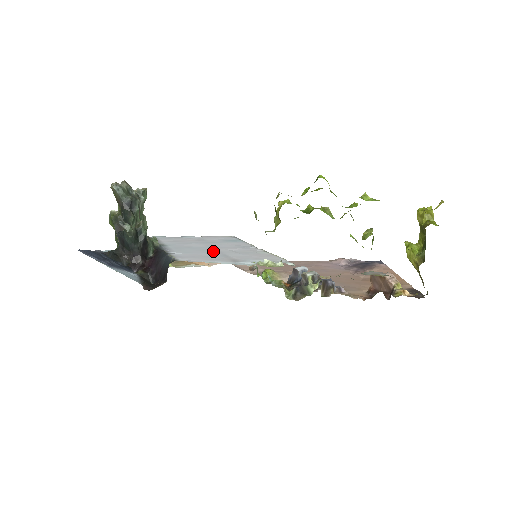
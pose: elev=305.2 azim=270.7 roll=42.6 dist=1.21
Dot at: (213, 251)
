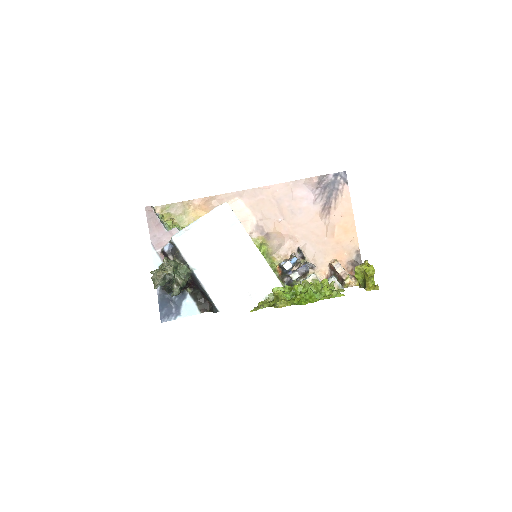
Dot at: (230, 274)
